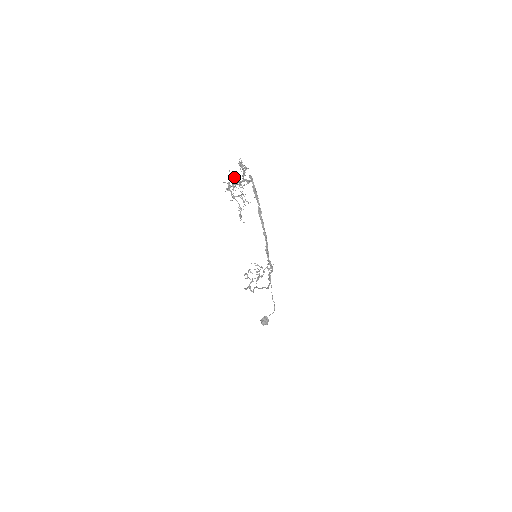
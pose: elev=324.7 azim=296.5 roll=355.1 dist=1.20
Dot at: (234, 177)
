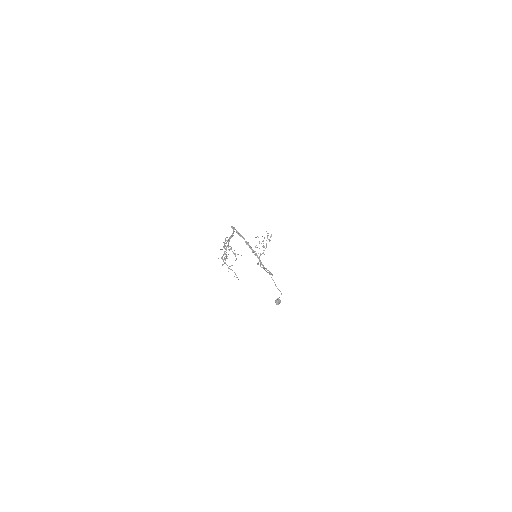
Dot at: occluded
